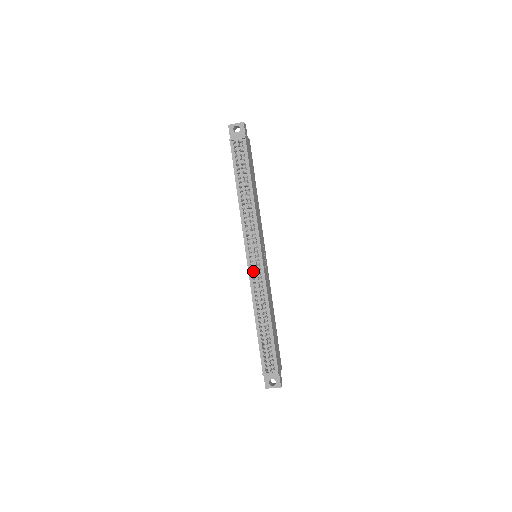
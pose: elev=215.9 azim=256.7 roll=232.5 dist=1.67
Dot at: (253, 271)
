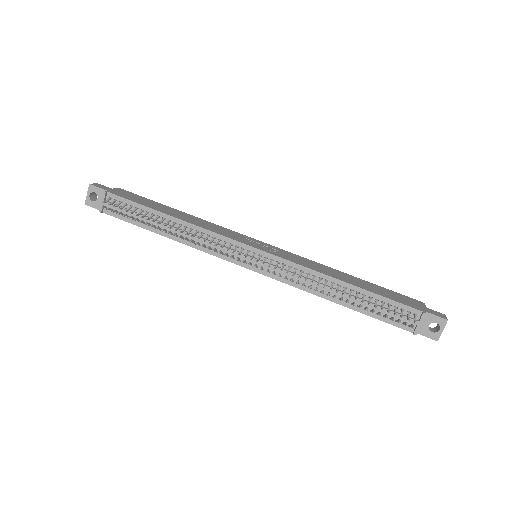
Dot at: (270, 271)
